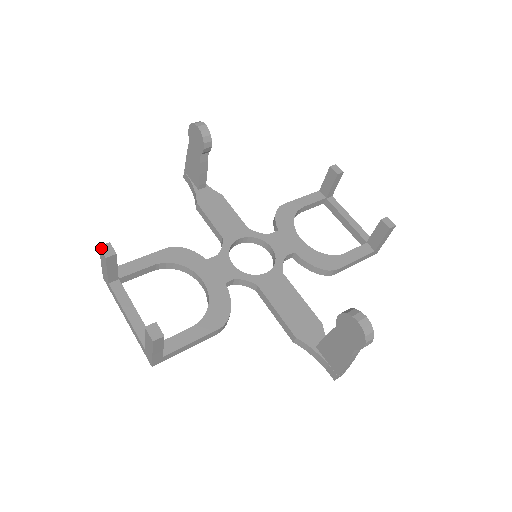
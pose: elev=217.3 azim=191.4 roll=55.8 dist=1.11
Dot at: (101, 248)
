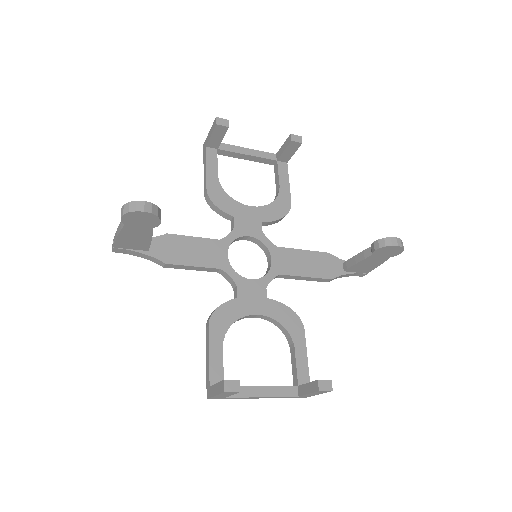
Dot at: (227, 391)
